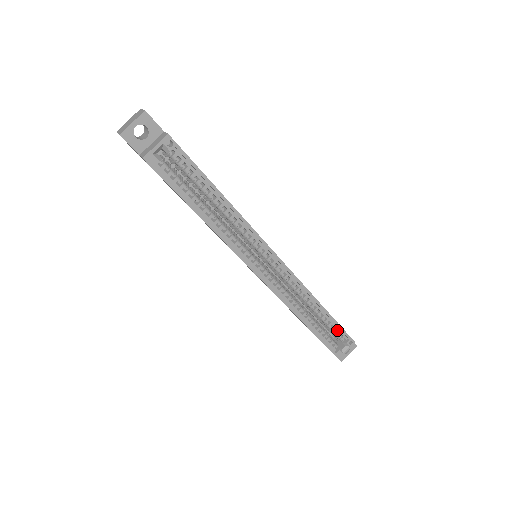
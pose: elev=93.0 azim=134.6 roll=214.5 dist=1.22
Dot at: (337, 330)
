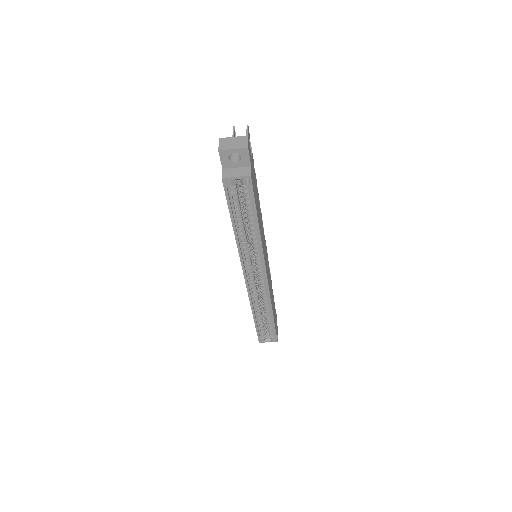
Dot at: (272, 329)
